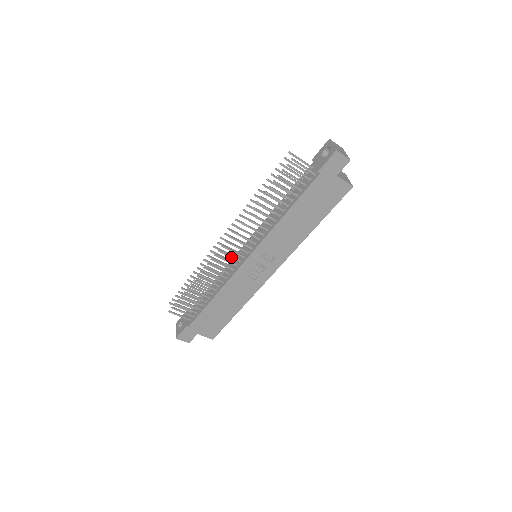
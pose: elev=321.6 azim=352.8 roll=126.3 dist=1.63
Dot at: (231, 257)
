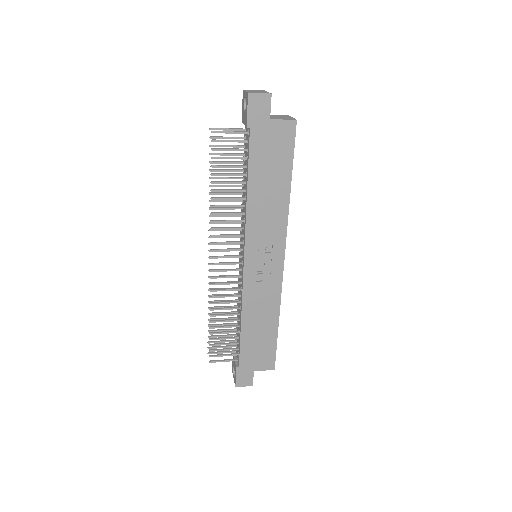
Dot at: occluded
